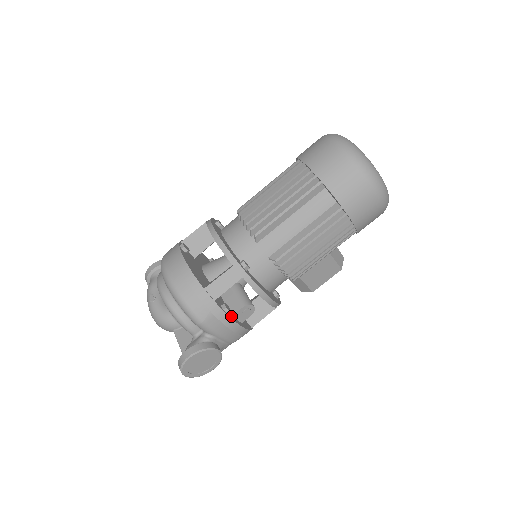
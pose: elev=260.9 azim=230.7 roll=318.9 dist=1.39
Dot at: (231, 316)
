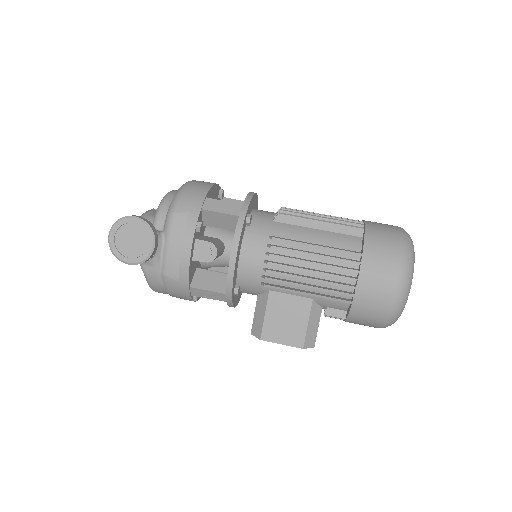
Dot at: (195, 237)
